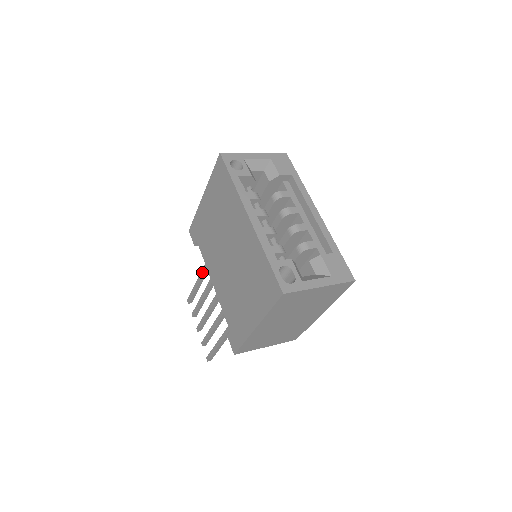
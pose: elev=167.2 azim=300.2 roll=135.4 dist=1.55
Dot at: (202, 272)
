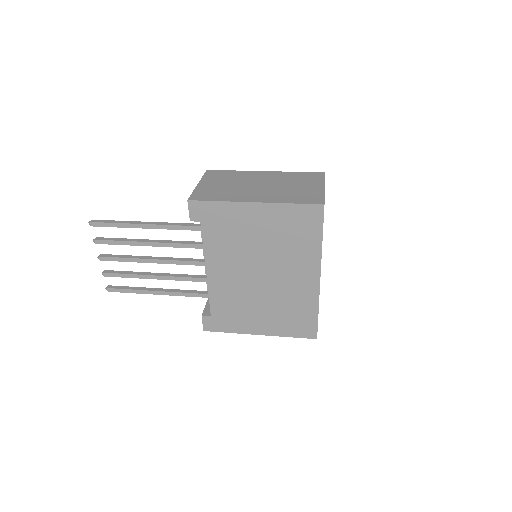
Dot at: (161, 227)
